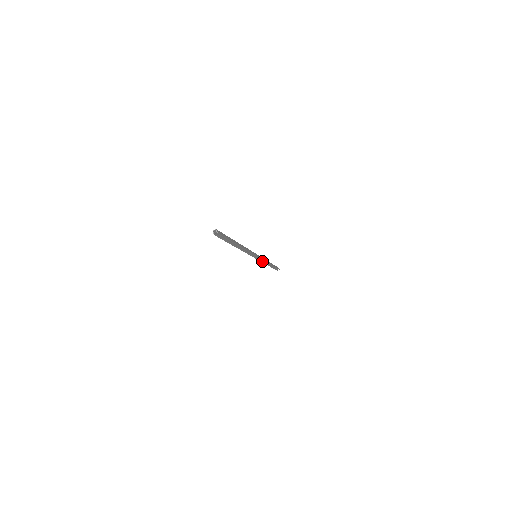
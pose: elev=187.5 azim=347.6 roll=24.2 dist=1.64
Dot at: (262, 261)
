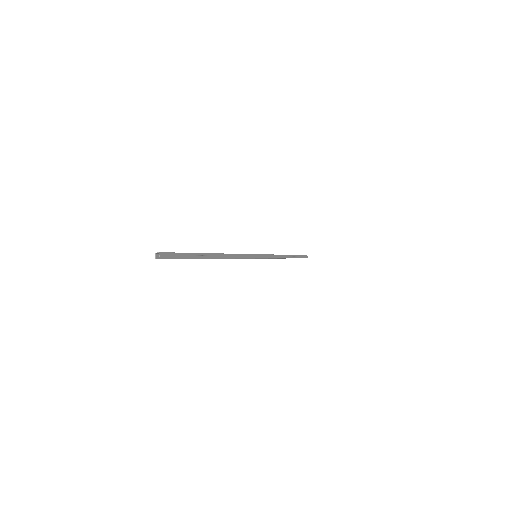
Dot at: occluded
